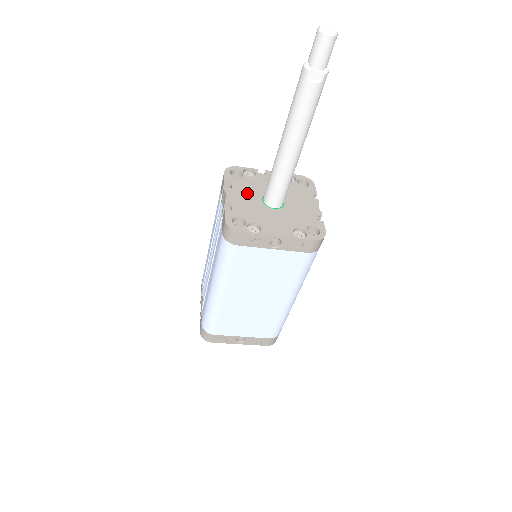
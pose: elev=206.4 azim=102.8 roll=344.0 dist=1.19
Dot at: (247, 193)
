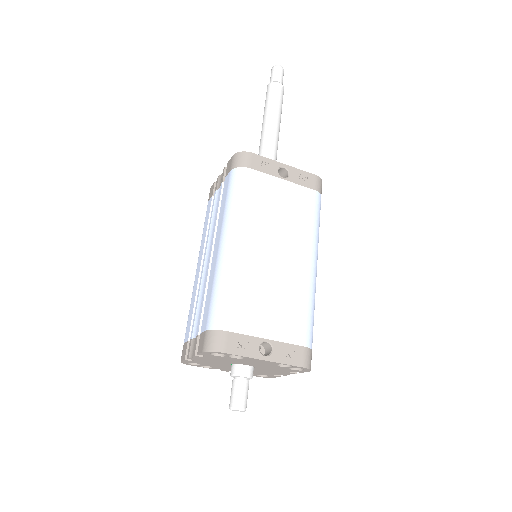
Dot at: occluded
